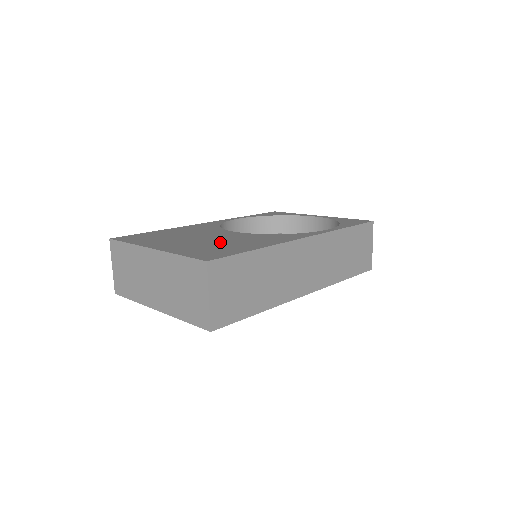
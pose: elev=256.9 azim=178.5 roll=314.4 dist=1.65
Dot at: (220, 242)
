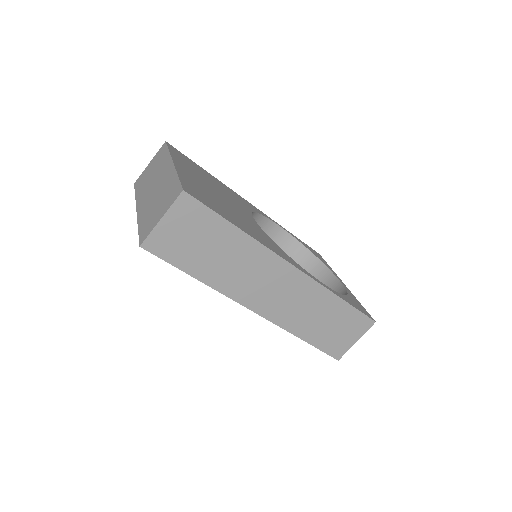
Dot at: (226, 205)
